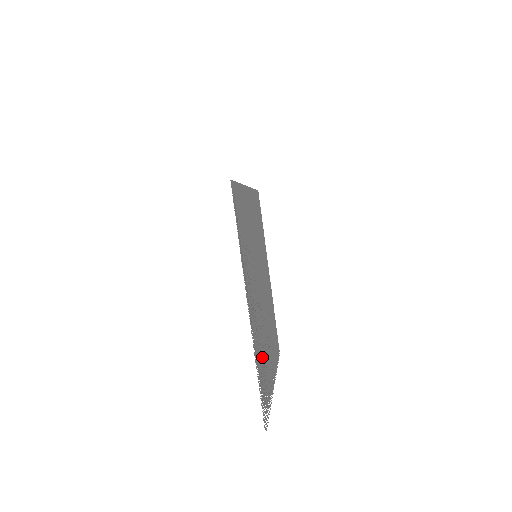
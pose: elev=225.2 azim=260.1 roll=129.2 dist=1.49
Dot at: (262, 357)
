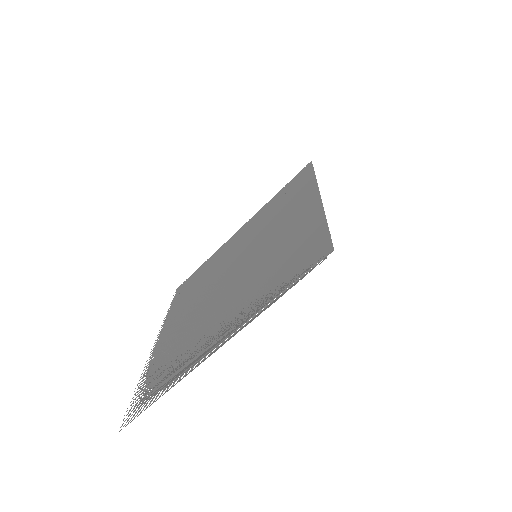
Dot at: (174, 356)
